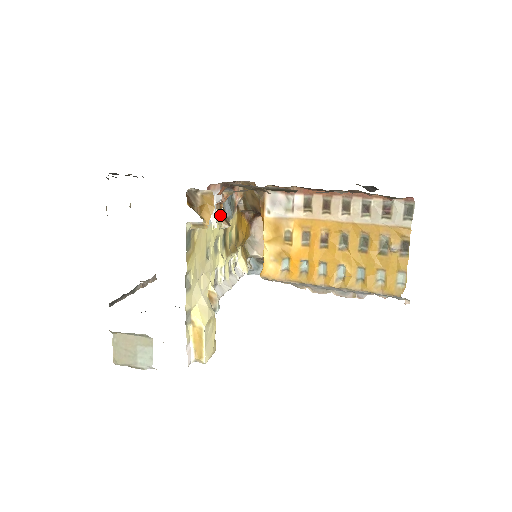
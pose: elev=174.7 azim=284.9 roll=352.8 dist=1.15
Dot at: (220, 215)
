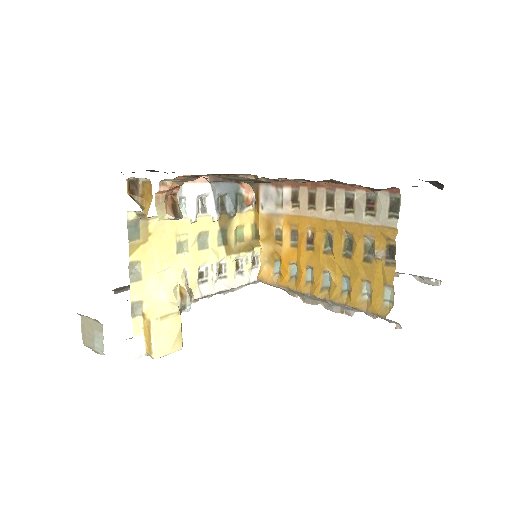
Dot at: (167, 205)
